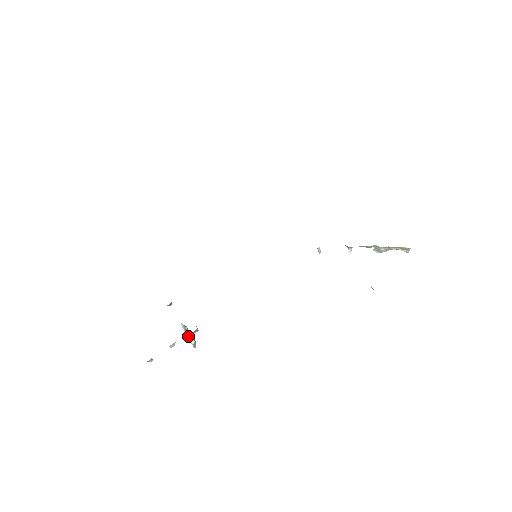
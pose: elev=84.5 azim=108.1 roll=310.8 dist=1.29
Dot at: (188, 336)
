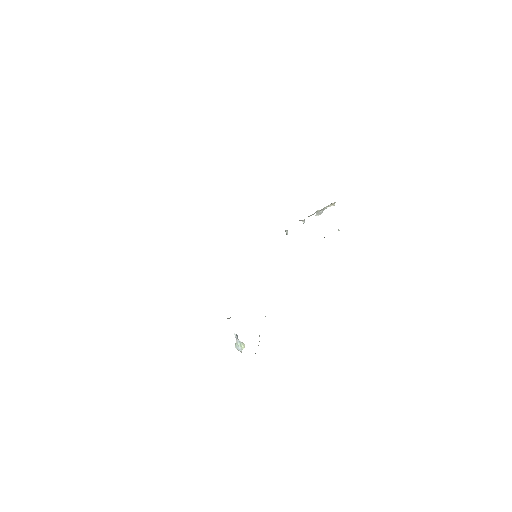
Dot at: (239, 343)
